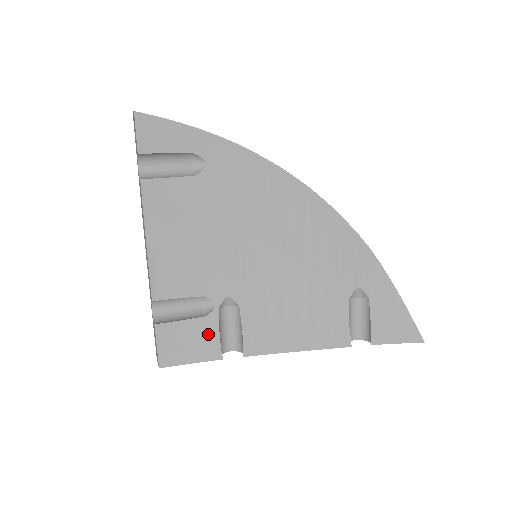
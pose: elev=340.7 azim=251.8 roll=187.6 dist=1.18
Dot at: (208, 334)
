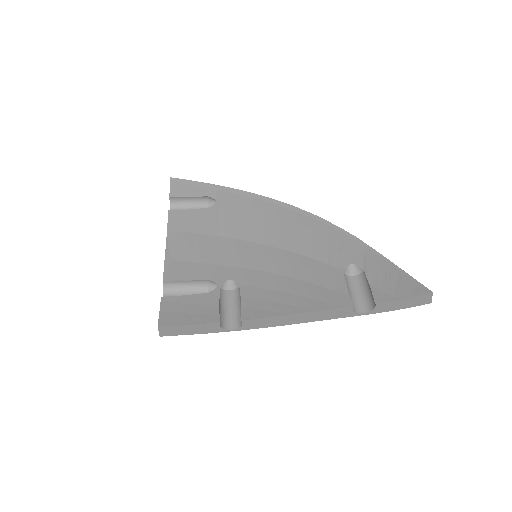
Dot at: (208, 305)
